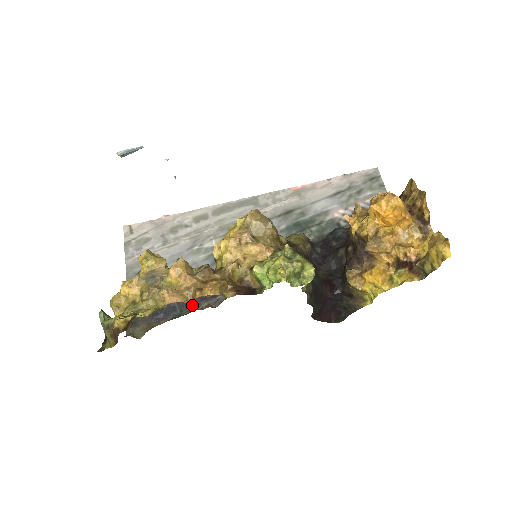
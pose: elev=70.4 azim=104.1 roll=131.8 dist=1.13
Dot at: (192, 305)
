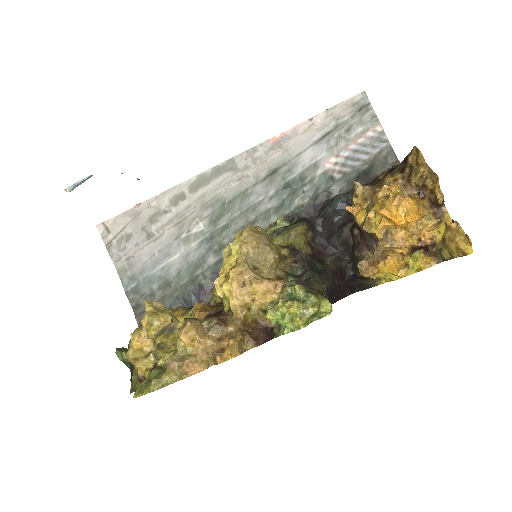
Dot at: (200, 302)
